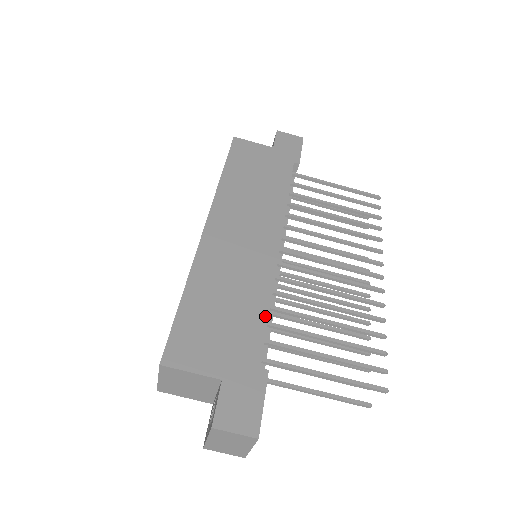
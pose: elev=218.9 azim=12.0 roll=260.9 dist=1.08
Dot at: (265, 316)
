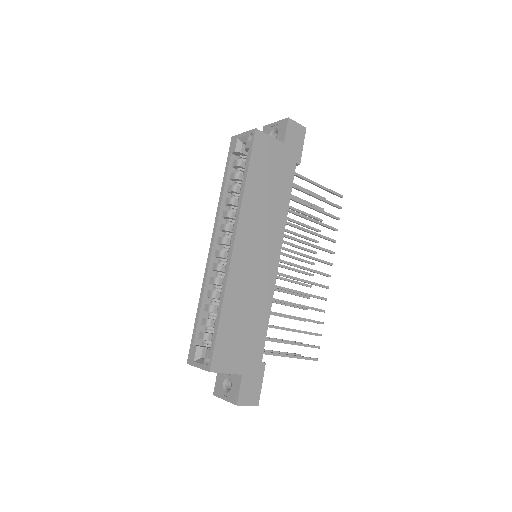
Dot at: (267, 324)
